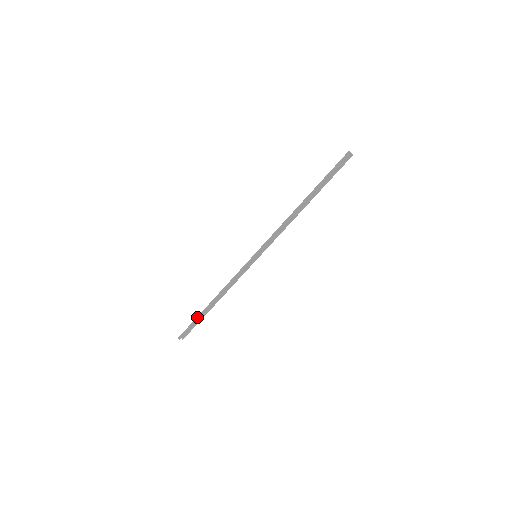
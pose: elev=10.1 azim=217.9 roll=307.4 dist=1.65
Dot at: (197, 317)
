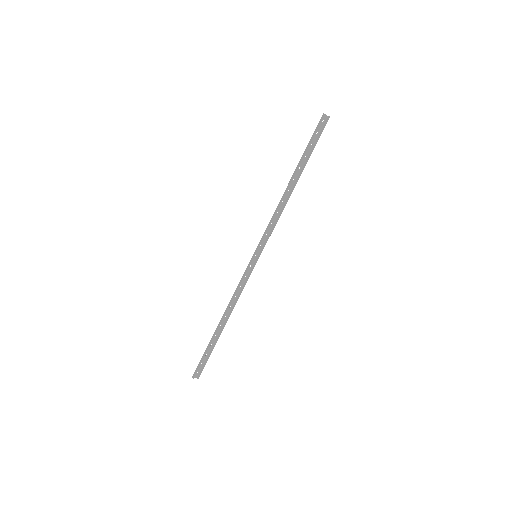
Dot at: (208, 345)
